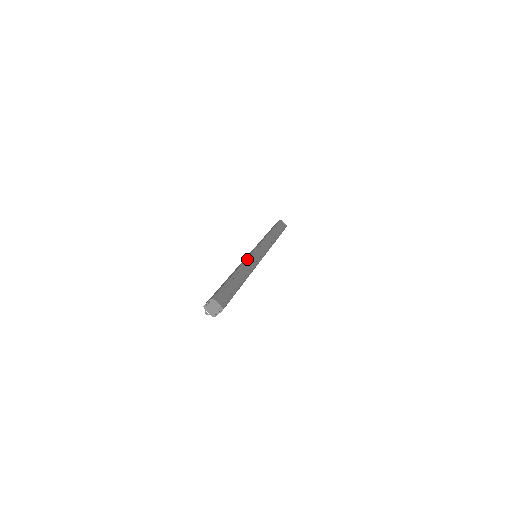
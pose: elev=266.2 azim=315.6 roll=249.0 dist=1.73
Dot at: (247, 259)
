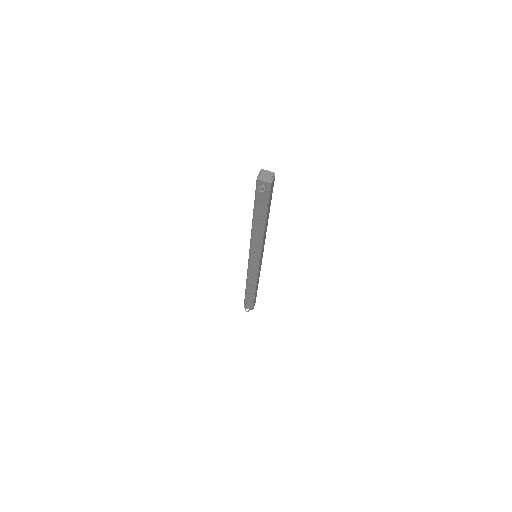
Dot at: occluded
